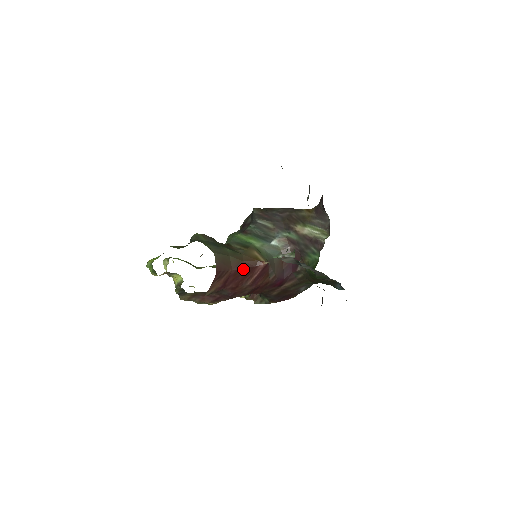
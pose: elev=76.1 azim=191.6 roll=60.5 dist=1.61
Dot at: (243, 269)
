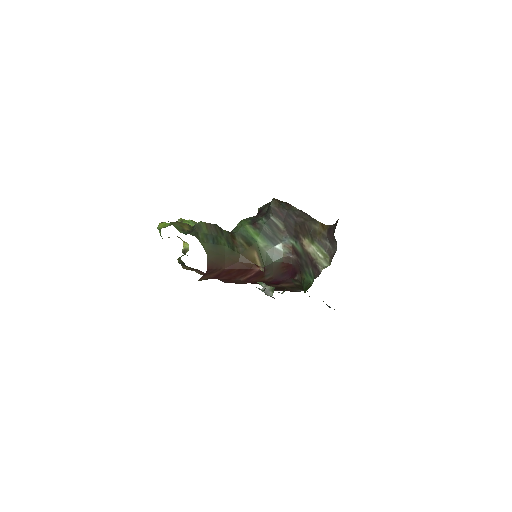
Dot at: (237, 269)
